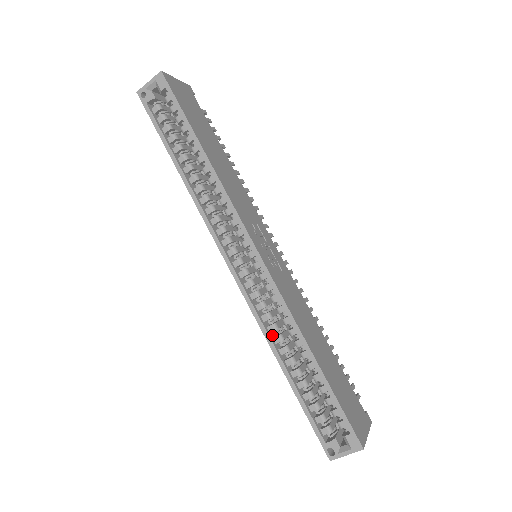
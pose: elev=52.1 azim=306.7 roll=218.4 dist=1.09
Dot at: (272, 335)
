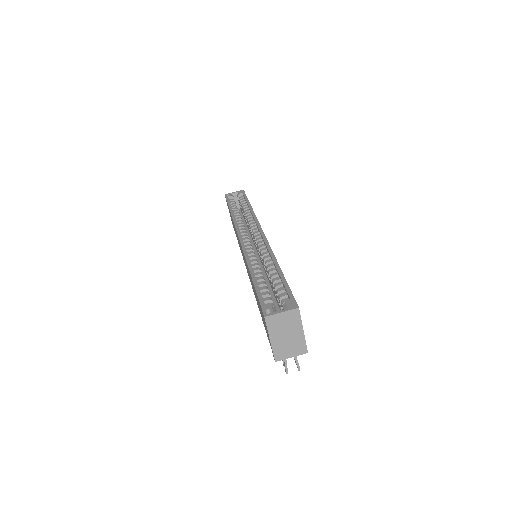
Dot at: occluded
